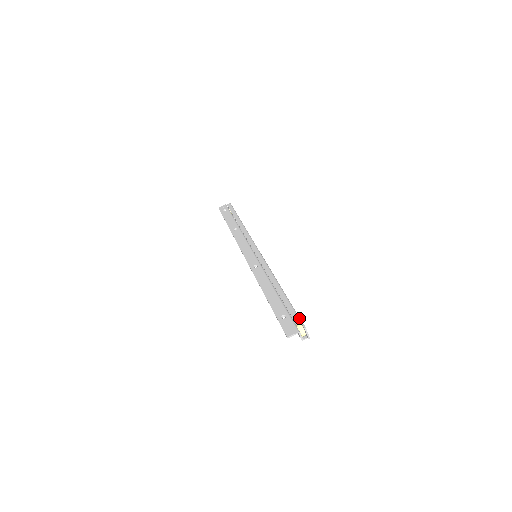
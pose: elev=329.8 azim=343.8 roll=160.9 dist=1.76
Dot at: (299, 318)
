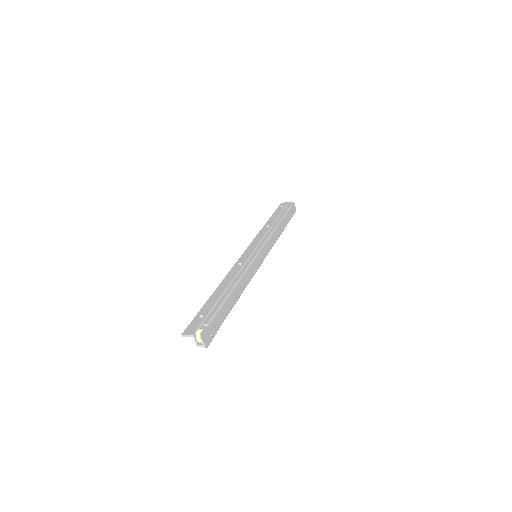
Dot at: (208, 323)
